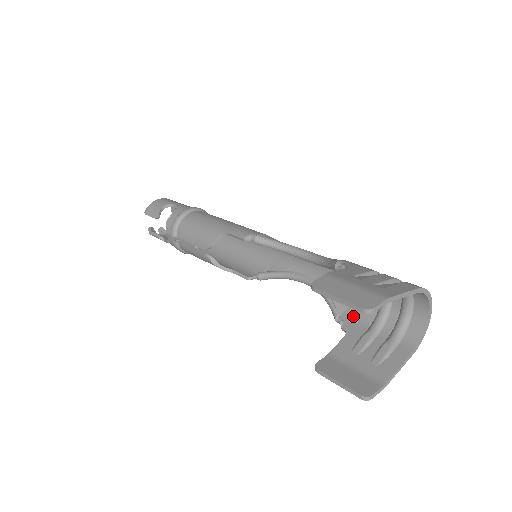
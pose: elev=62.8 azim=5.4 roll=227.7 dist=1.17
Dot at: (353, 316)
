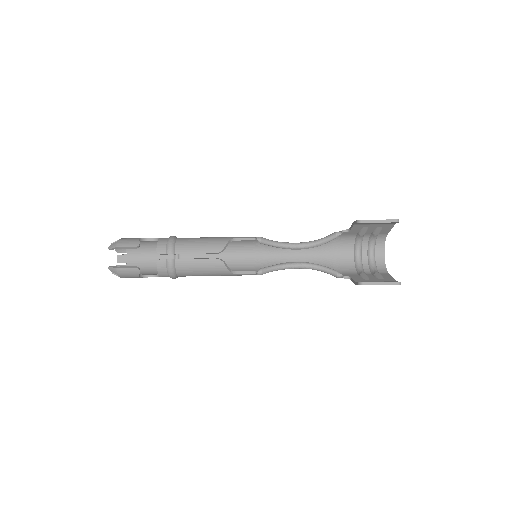
Dot at: (343, 272)
